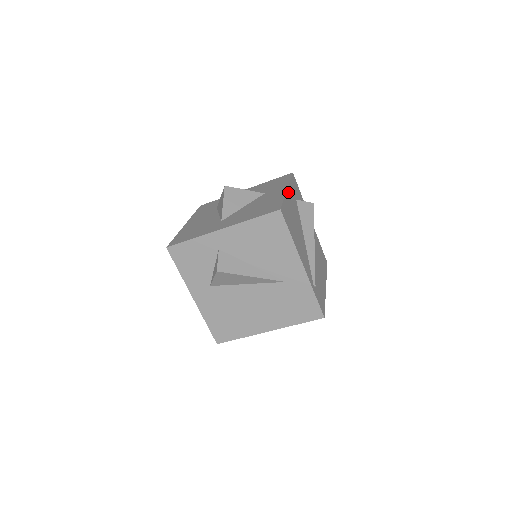
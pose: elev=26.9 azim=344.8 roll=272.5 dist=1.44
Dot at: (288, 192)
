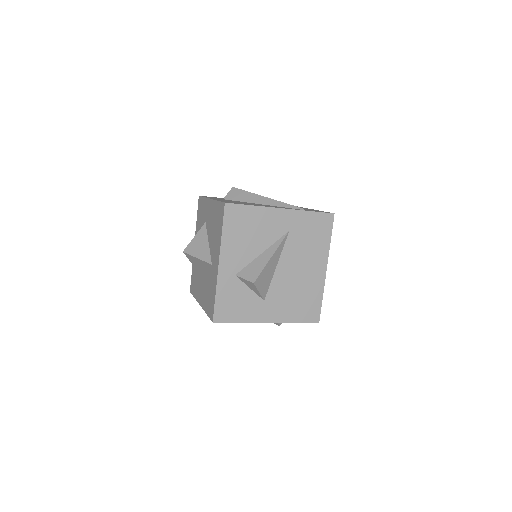
Dot at: occluded
